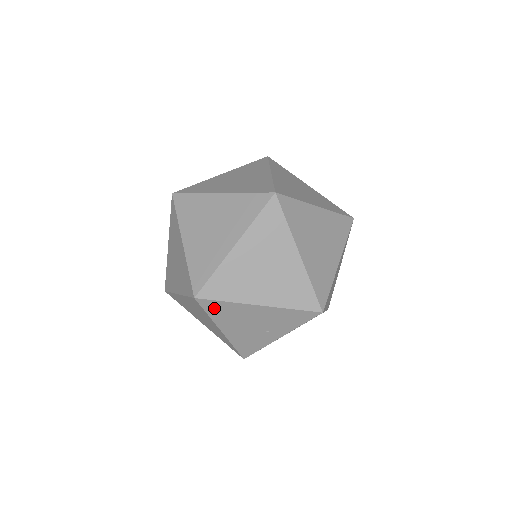
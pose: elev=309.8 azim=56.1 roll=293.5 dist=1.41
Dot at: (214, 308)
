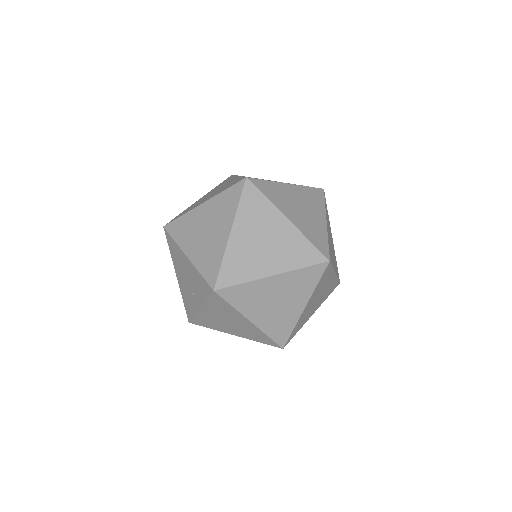
Dot at: (171, 244)
